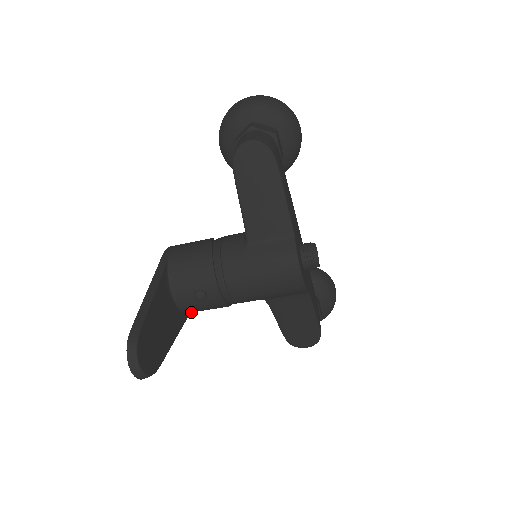
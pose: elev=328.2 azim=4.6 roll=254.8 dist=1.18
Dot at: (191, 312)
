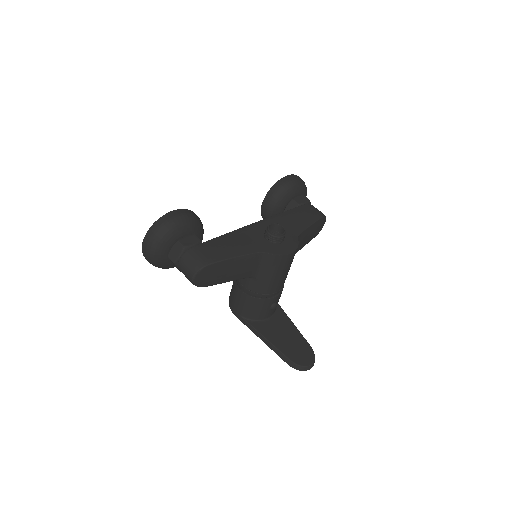
Dot at: occluded
